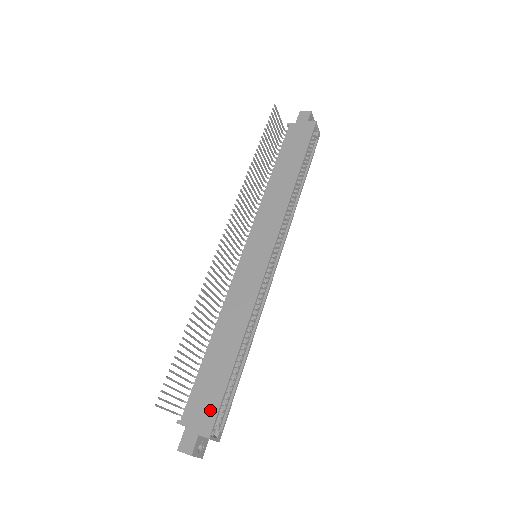
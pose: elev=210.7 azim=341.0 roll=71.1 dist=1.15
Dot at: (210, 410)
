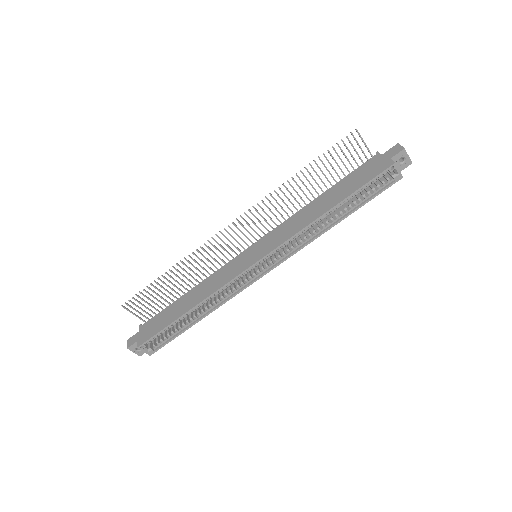
Dot at: (151, 333)
